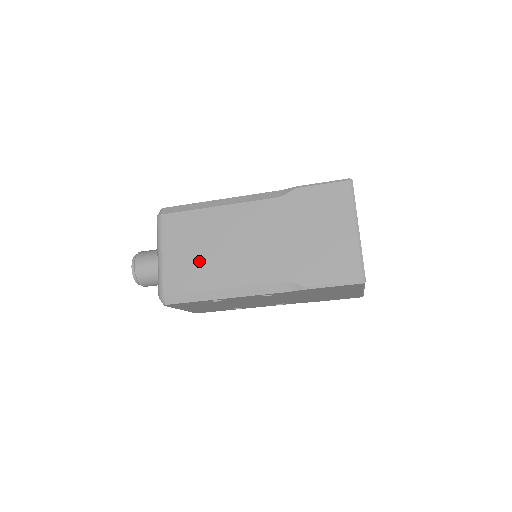
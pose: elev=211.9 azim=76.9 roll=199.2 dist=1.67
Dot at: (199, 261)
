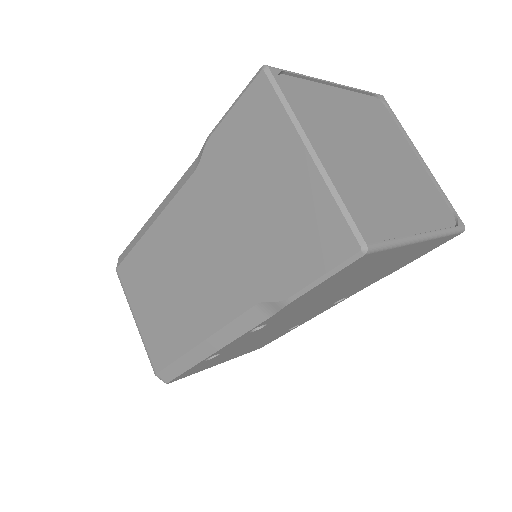
Dot at: (164, 314)
